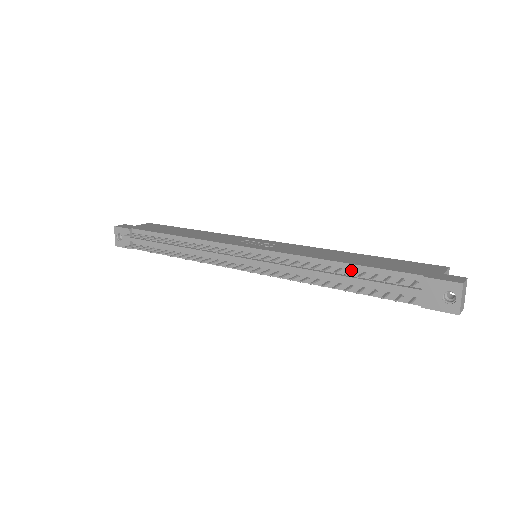
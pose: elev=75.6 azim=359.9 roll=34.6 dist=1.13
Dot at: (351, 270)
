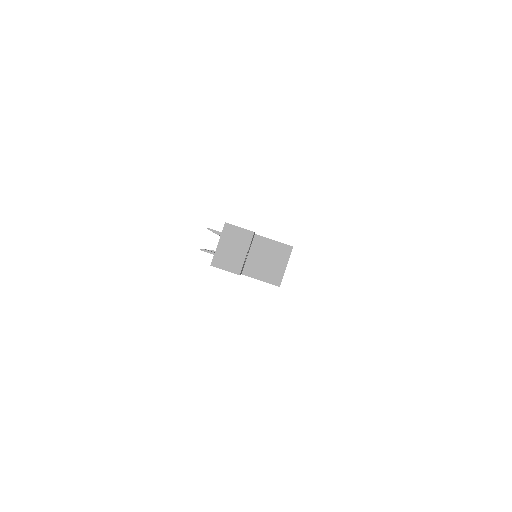
Dot at: occluded
